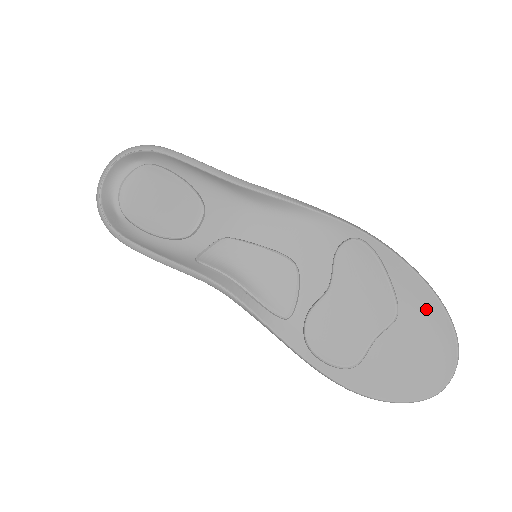
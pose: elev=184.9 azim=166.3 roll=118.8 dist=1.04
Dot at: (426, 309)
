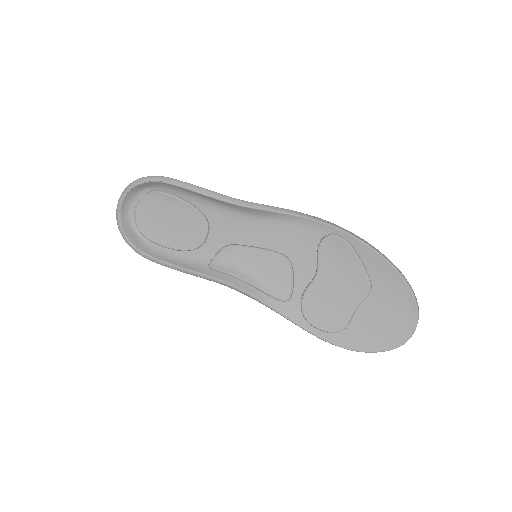
Dot at: (392, 283)
